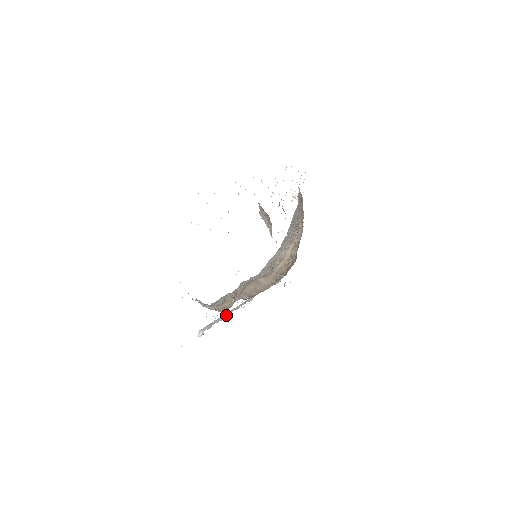
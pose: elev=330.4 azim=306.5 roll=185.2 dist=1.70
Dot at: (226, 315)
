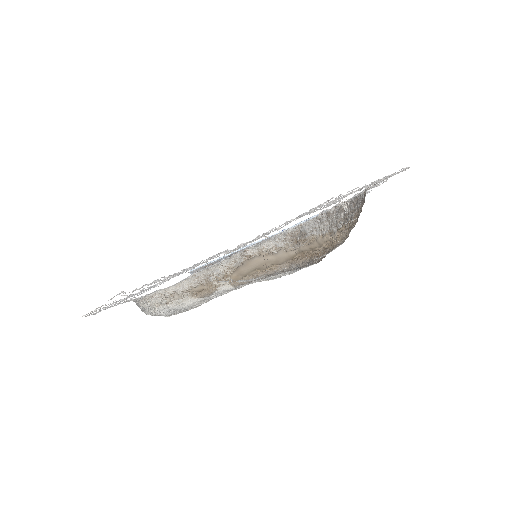
Dot at: (229, 256)
